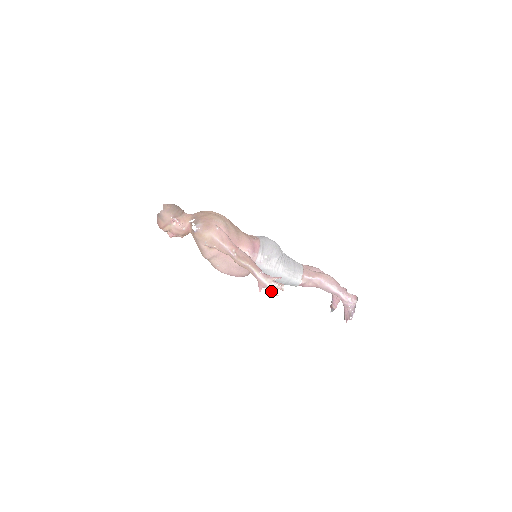
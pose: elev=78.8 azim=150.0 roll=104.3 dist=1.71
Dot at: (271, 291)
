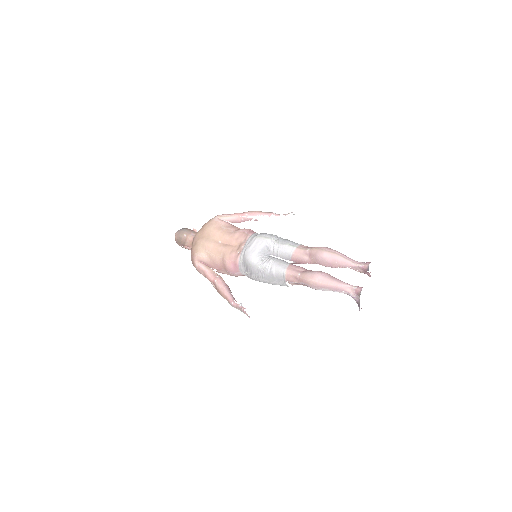
Dot at: occluded
